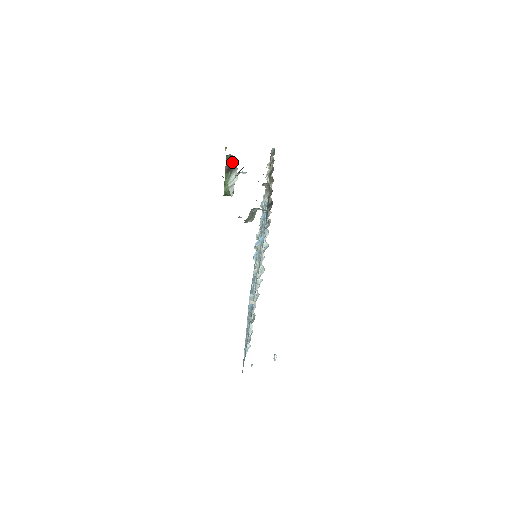
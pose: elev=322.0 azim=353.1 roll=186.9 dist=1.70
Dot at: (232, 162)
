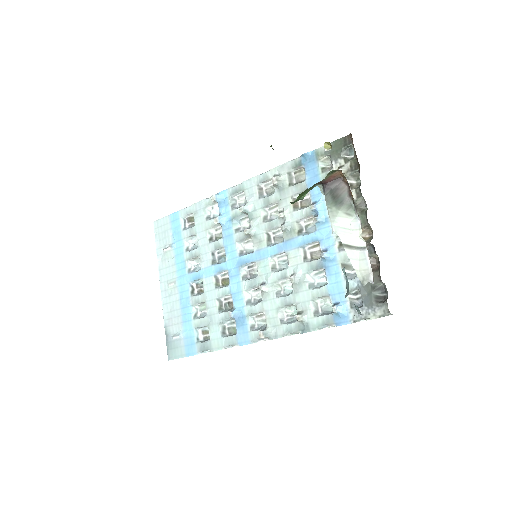
Dot at: (334, 179)
